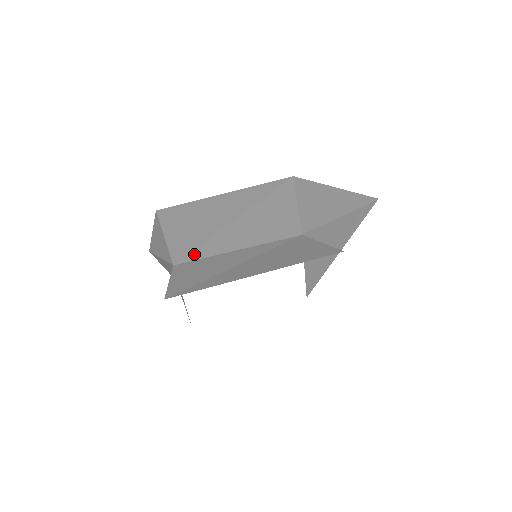
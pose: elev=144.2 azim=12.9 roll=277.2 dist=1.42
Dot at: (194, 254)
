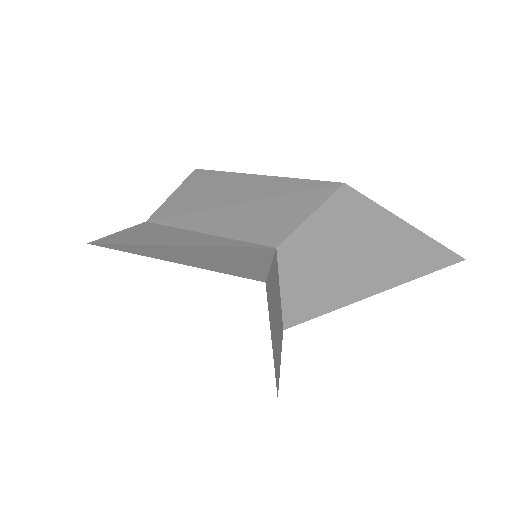
Dot at: (170, 219)
